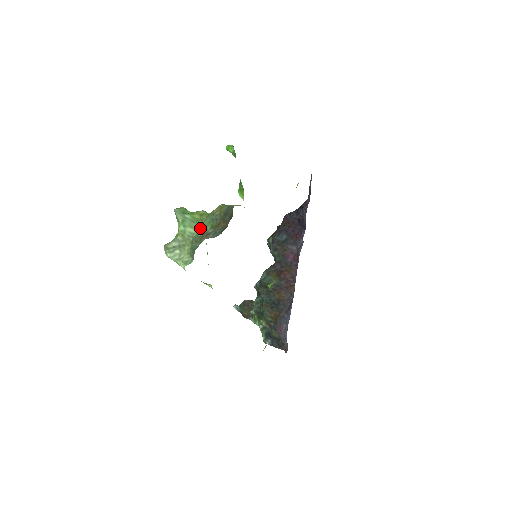
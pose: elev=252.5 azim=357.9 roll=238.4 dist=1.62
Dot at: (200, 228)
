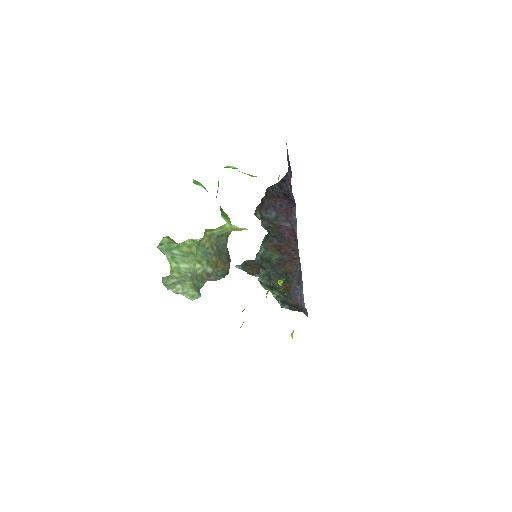
Dot at: (195, 263)
